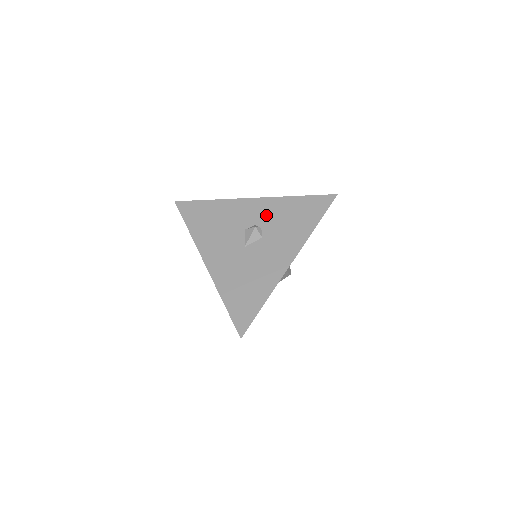
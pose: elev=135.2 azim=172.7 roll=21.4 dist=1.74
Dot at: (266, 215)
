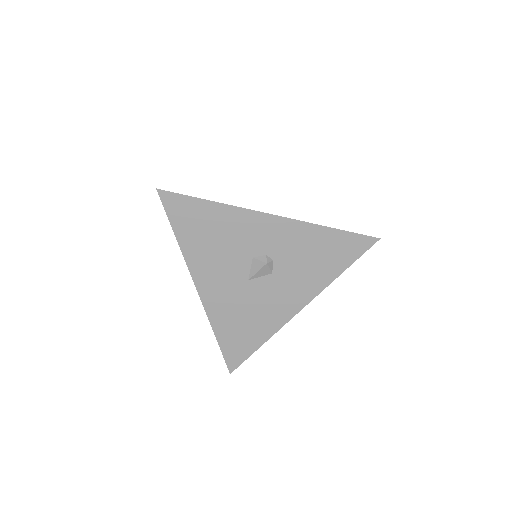
Dot at: (283, 245)
